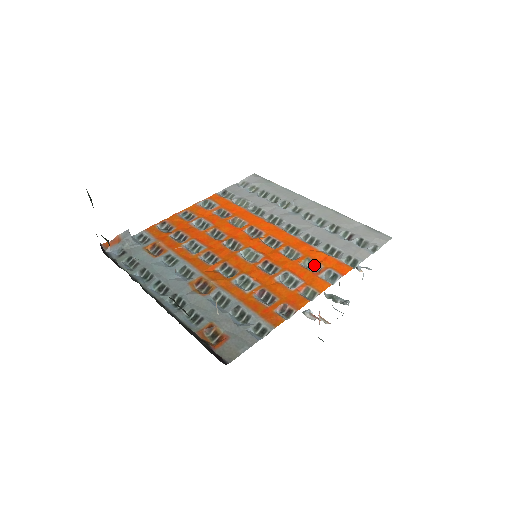
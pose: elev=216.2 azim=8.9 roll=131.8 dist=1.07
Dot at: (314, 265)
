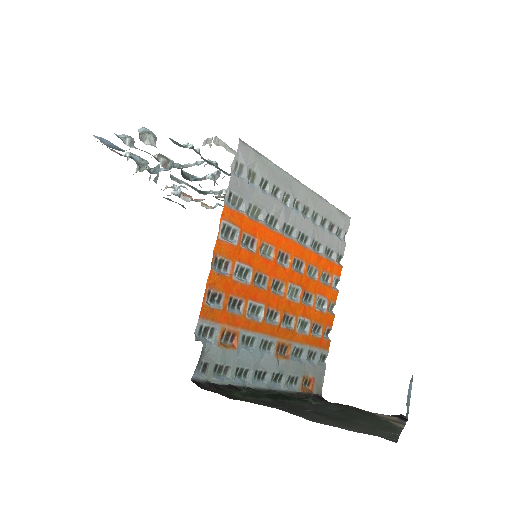
Dot at: (326, 276)
